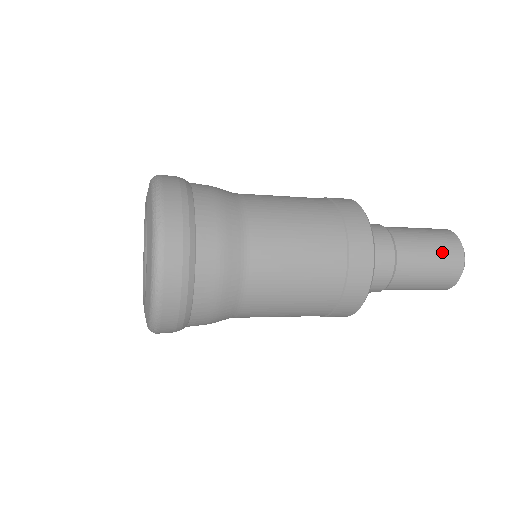
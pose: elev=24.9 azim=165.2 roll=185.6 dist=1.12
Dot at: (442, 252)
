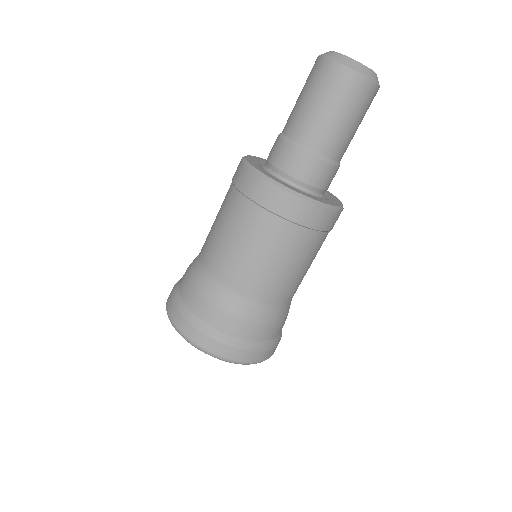
Dot at: (329, 93)
